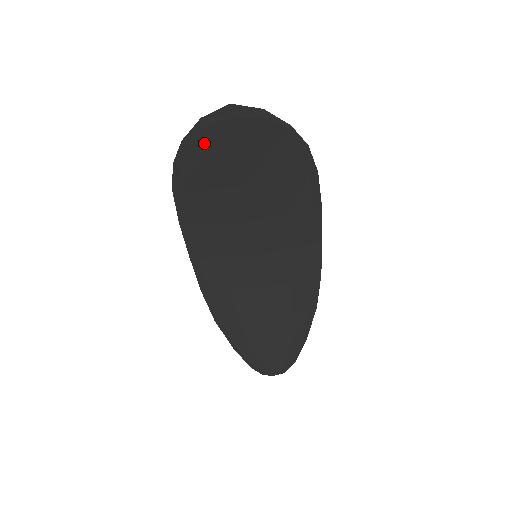
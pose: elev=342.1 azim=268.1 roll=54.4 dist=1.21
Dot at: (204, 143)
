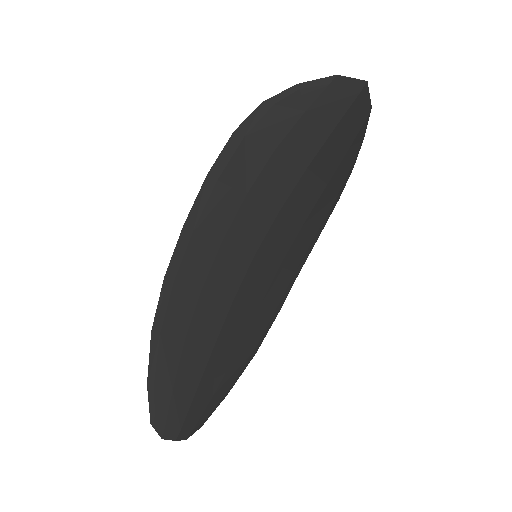
Dot at: (318, 100)
